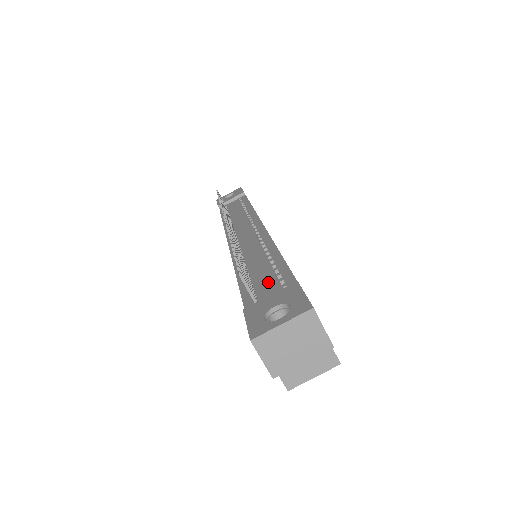
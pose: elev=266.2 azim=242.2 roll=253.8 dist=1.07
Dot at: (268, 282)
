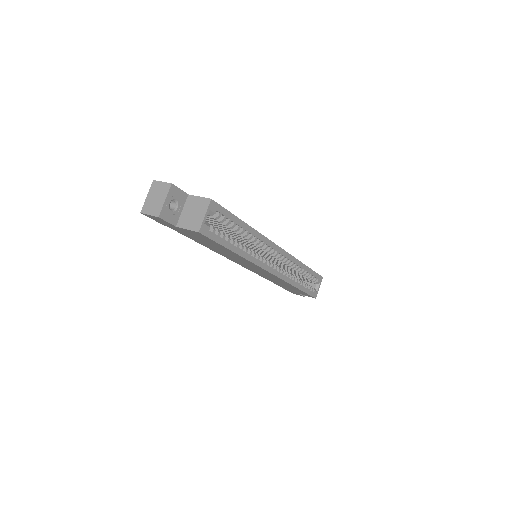
Dot at: occluded
